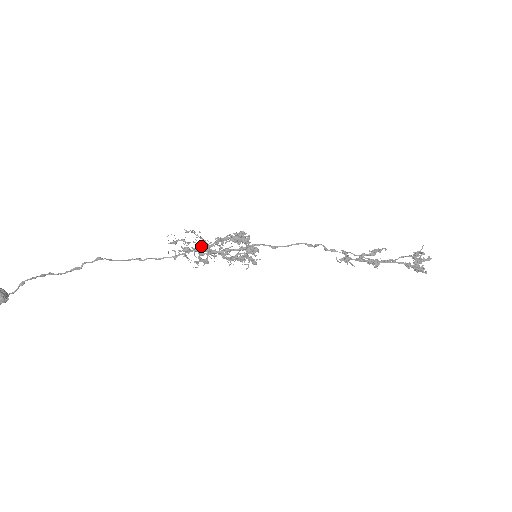
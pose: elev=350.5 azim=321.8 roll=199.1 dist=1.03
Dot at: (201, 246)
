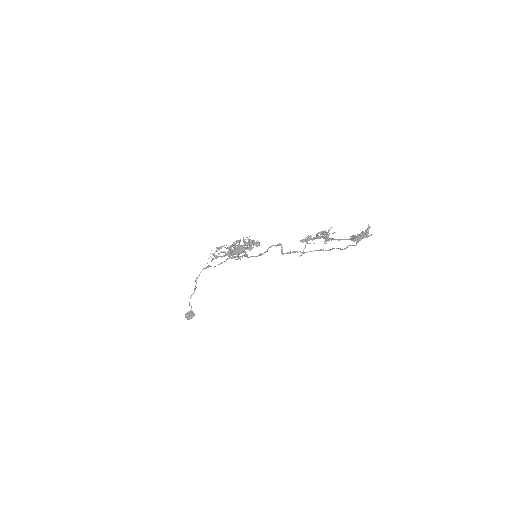
Dot at: (225, 253)
